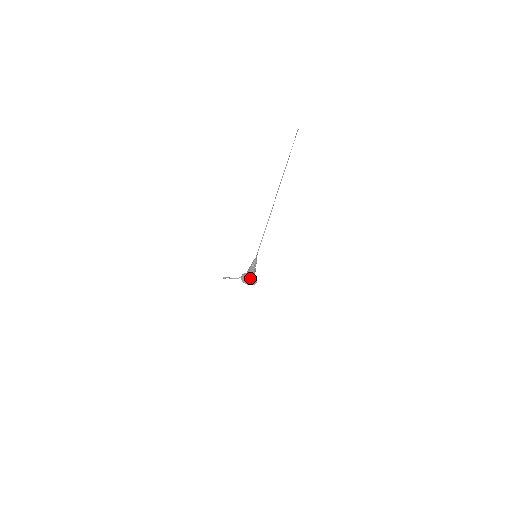
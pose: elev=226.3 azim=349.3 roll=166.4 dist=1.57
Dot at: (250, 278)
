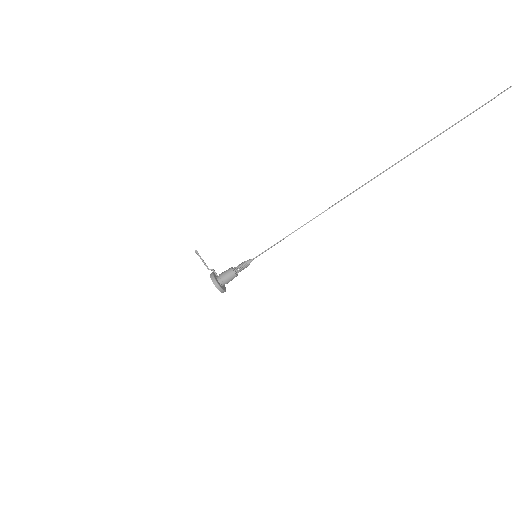
Dot at: (218, 286)
